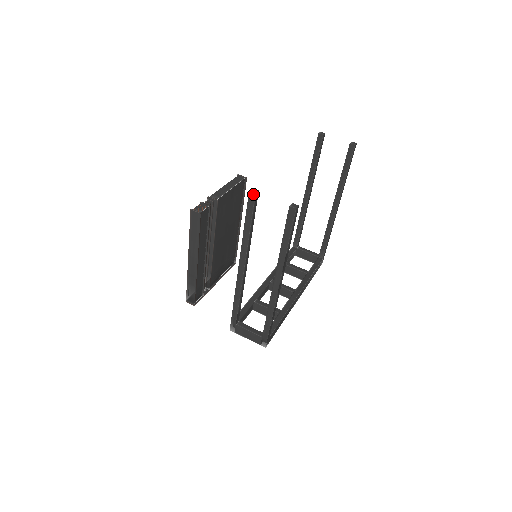
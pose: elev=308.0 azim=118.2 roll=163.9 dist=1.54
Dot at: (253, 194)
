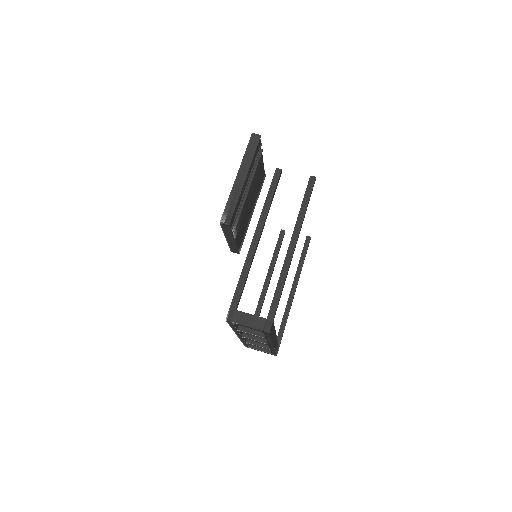
Dot at: (279, 170)
